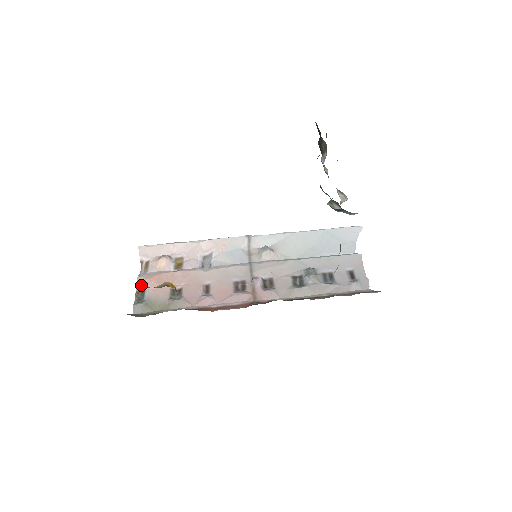
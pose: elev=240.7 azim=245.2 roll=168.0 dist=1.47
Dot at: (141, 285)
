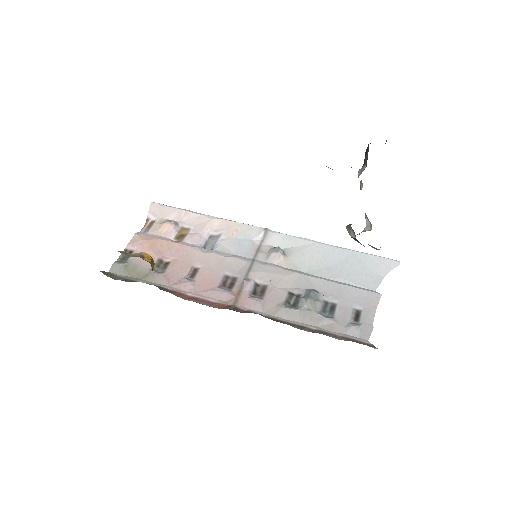
Dot at: (133, 244)
